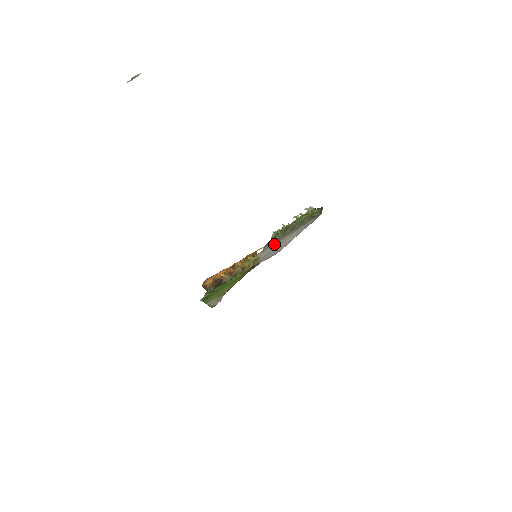
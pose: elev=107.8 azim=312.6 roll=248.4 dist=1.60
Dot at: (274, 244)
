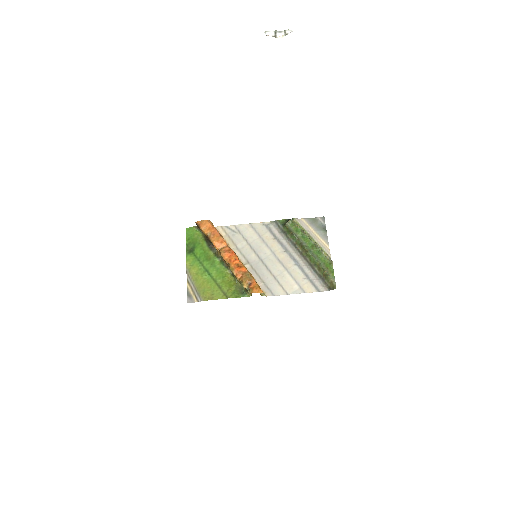
Dot at: (281, 244)
